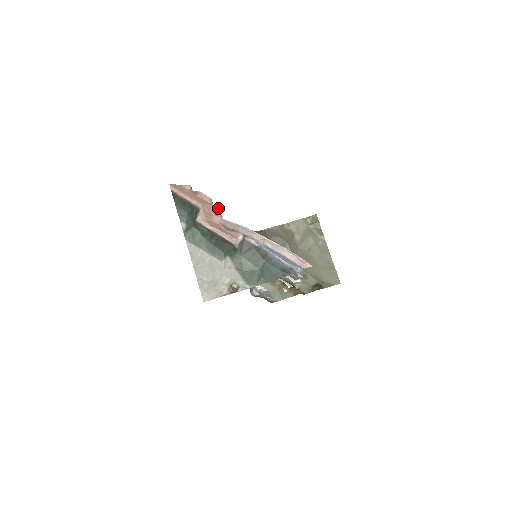
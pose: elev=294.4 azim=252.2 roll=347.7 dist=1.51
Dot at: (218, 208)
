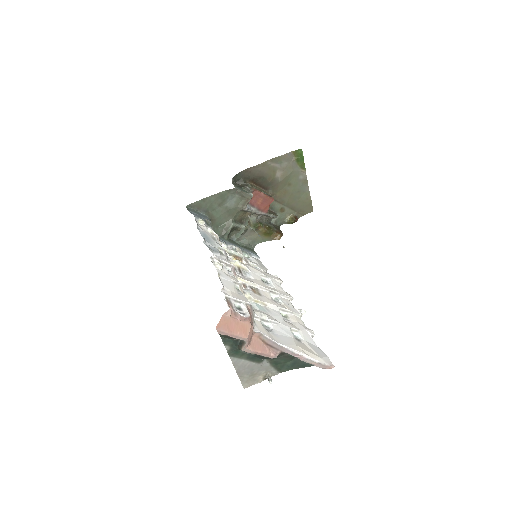
Dot at: (249, 303)
